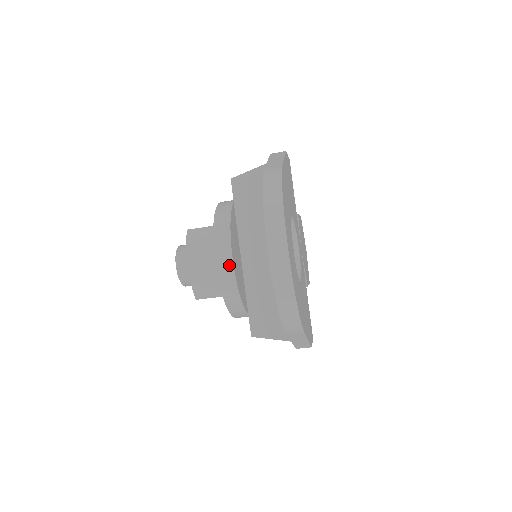
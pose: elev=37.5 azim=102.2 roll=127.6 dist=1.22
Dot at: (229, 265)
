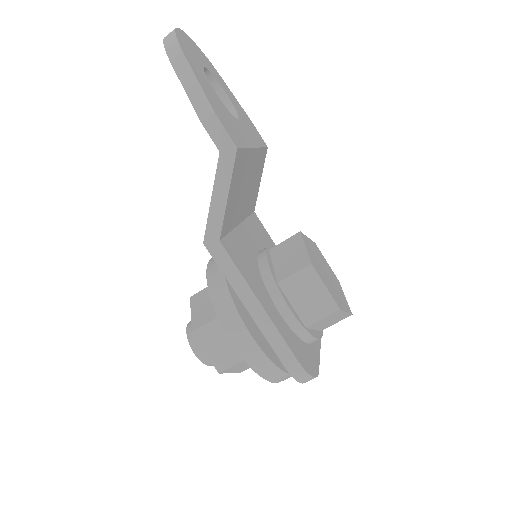
Dot at: occluded
